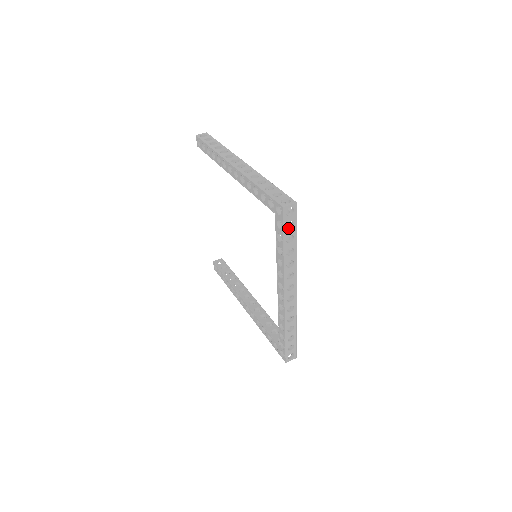
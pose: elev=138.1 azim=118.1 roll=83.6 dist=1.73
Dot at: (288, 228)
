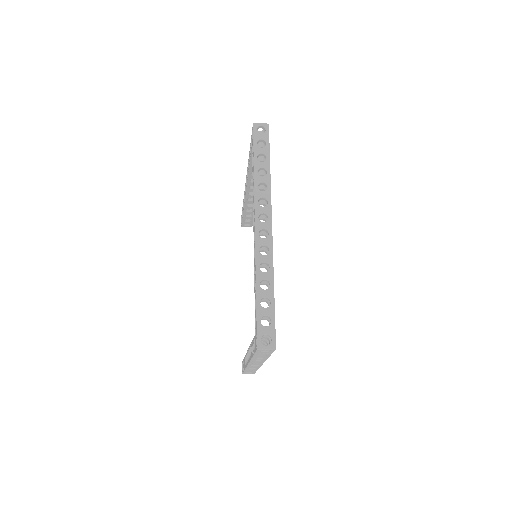
Dot at: (261, 149)
